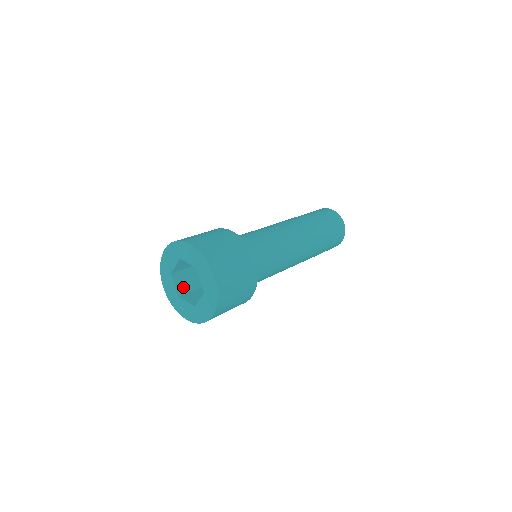
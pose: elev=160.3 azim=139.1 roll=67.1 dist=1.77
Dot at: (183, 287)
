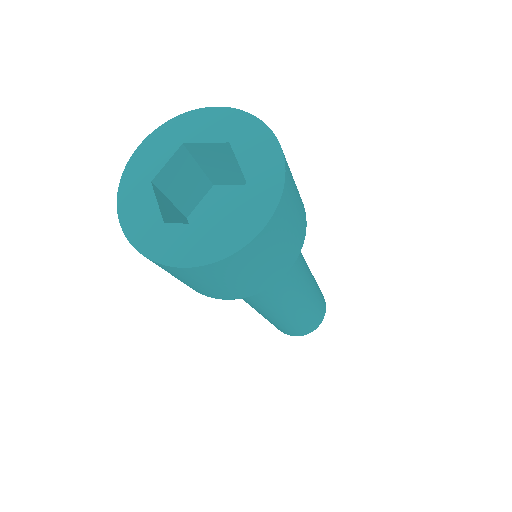
Dot at: (168, 218)
